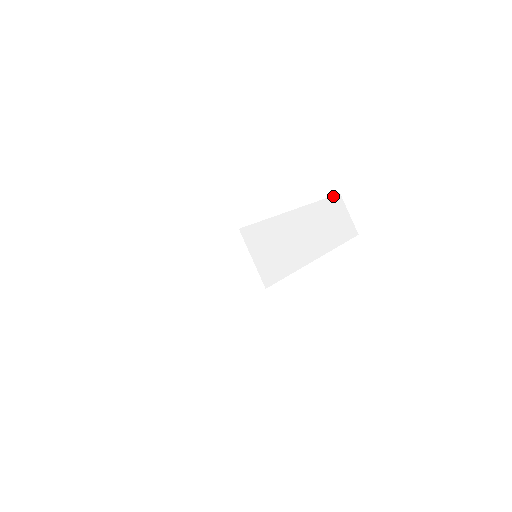
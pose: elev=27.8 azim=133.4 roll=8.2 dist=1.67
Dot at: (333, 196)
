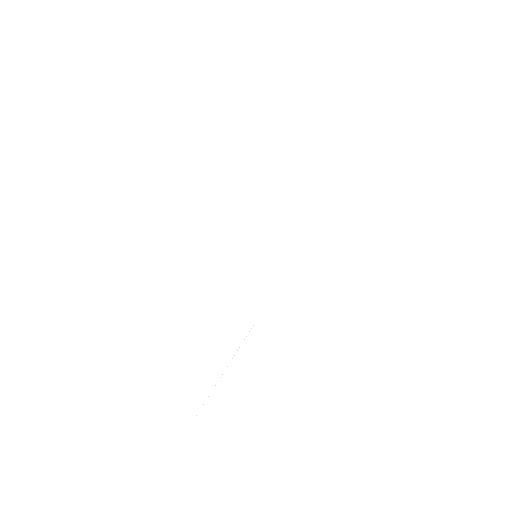
Dot at: (370, 156)
